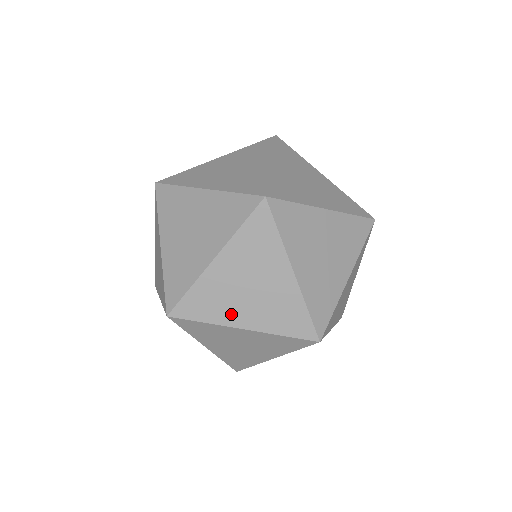
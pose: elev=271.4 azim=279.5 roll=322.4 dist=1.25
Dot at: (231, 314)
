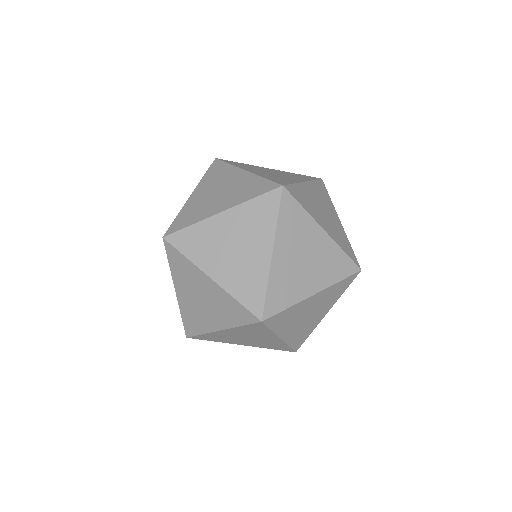
Dot at: (233, 342)
